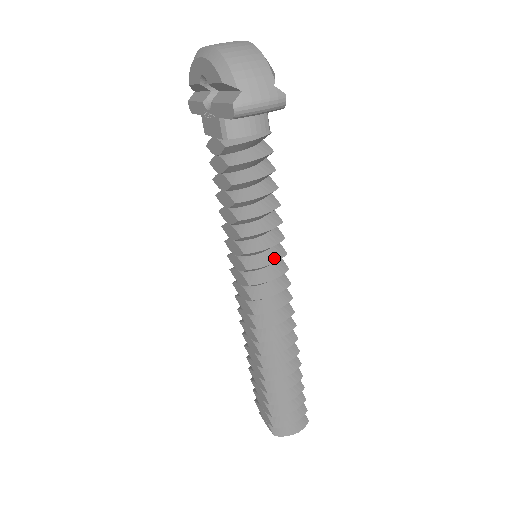
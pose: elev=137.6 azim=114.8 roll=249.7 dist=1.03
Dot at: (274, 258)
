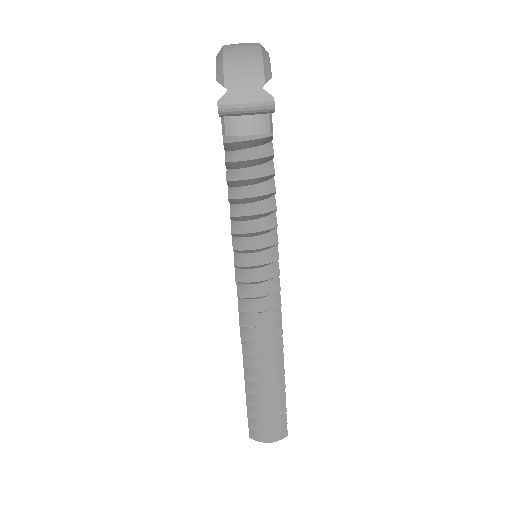
Dot at: (263, 260)
